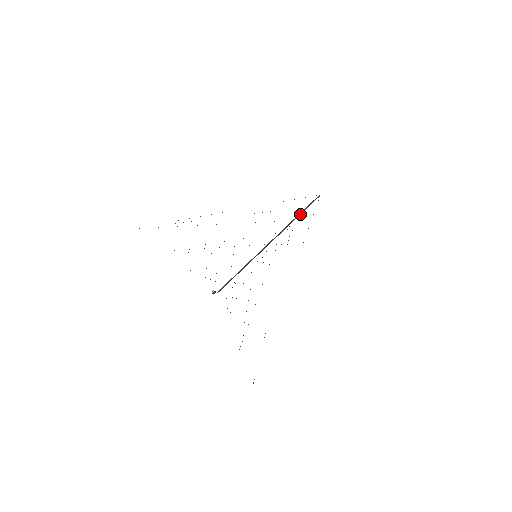
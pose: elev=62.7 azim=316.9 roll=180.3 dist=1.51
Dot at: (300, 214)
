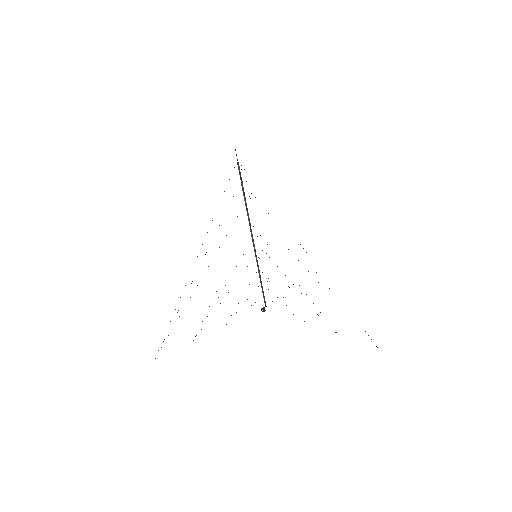
Dot at: (244, 192)
